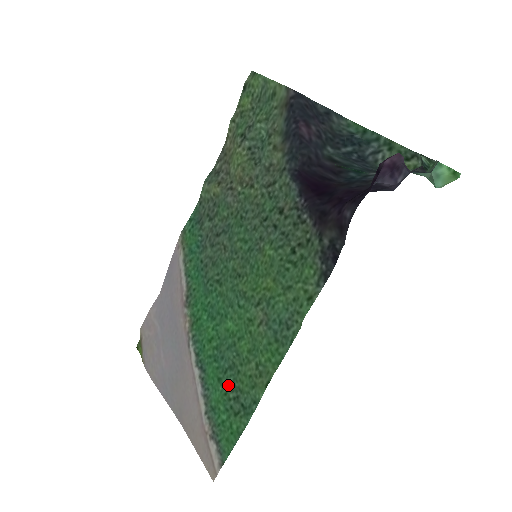
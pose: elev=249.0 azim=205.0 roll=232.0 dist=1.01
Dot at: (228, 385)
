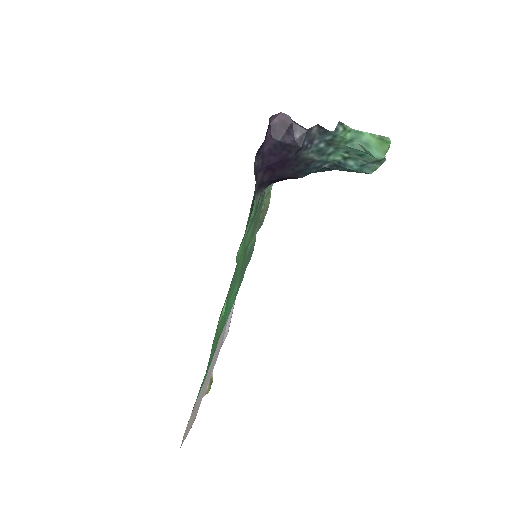
Dot at: occluded
